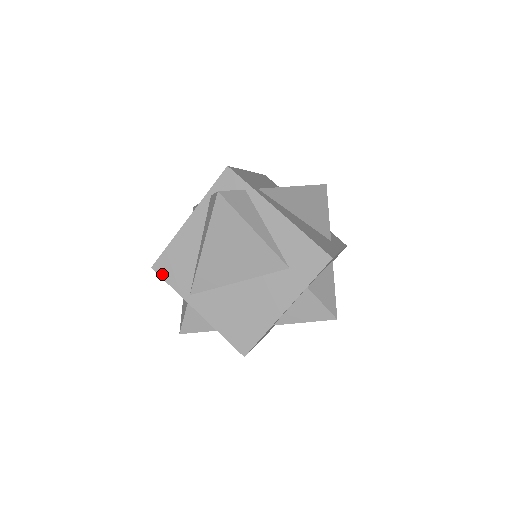
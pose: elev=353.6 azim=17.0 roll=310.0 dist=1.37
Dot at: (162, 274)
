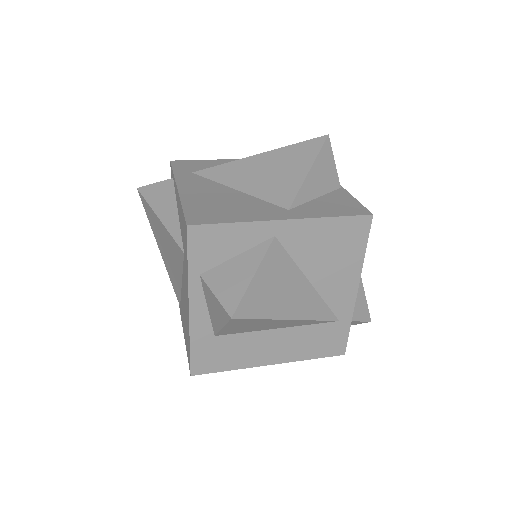
Dot at: occluded
